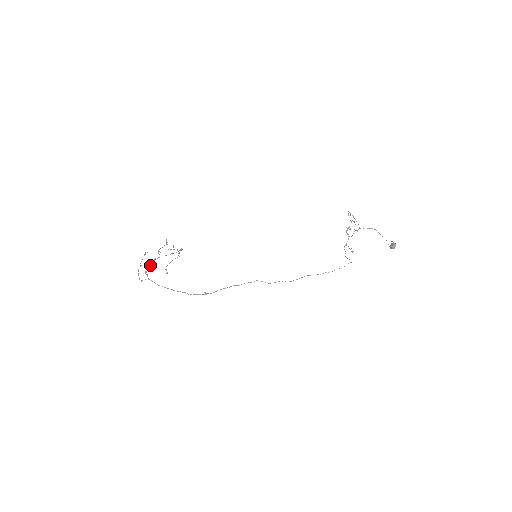
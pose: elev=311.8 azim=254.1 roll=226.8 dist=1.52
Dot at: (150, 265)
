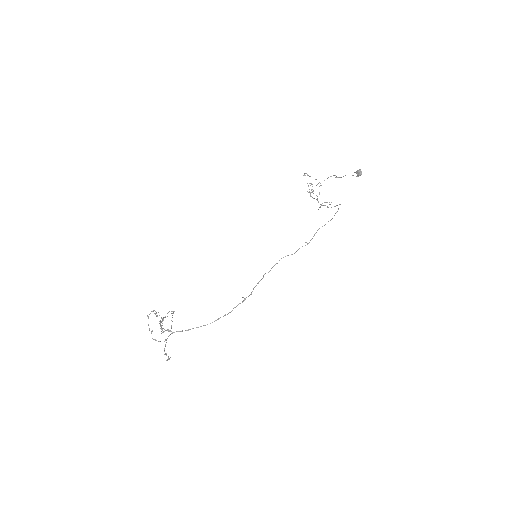
Dot at: (163, 320)
